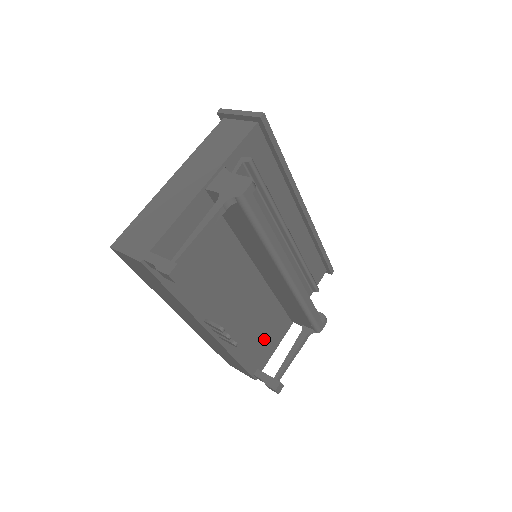
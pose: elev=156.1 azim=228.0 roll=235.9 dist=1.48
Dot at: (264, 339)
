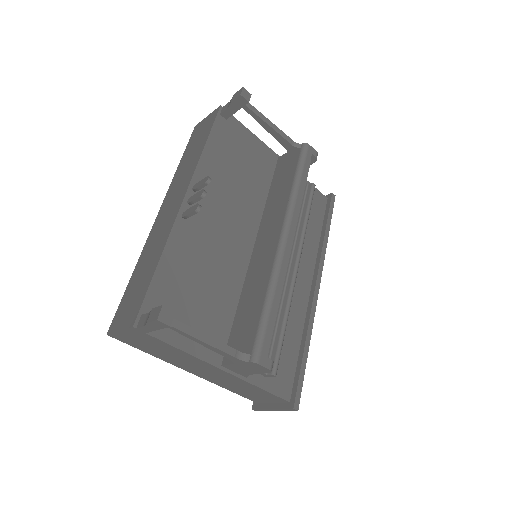
Dot at: (191, 310)
